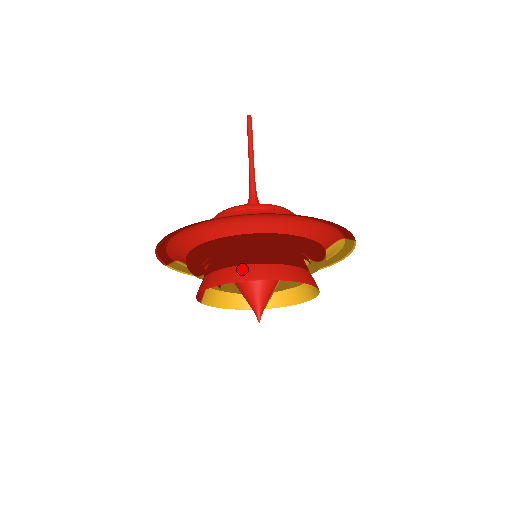
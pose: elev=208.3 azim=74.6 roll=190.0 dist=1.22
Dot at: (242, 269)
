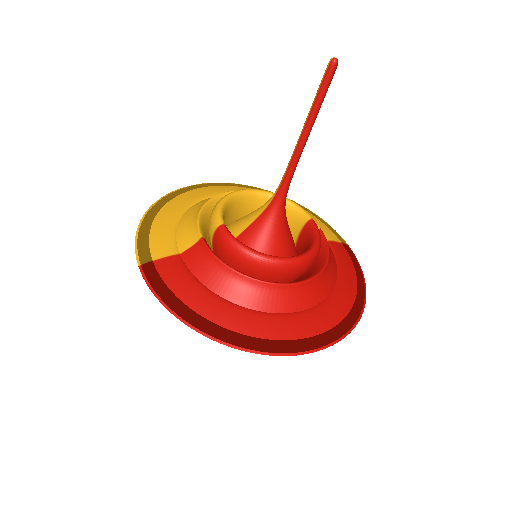
Dot at: occluded
